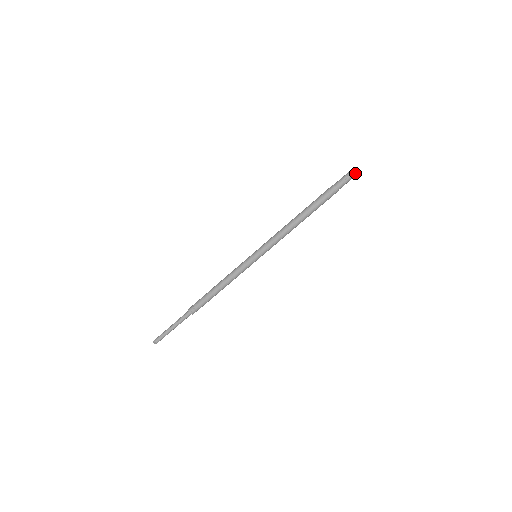
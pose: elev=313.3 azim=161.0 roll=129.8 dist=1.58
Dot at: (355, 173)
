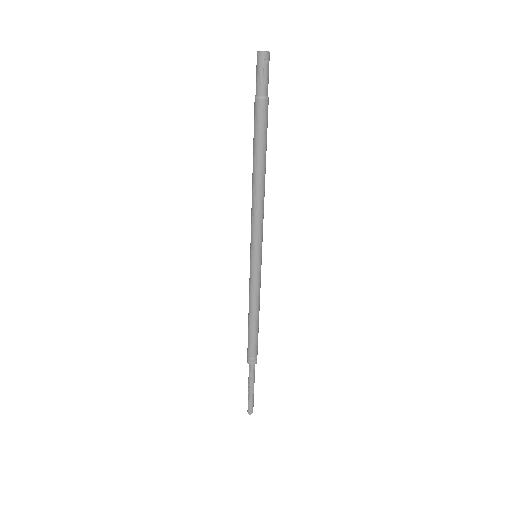
Dot at: (268, 54)
